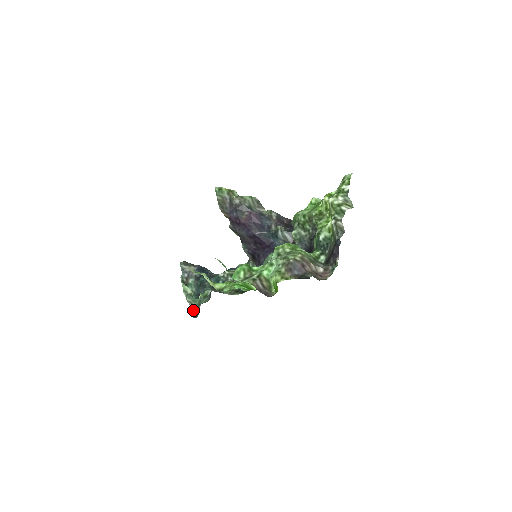
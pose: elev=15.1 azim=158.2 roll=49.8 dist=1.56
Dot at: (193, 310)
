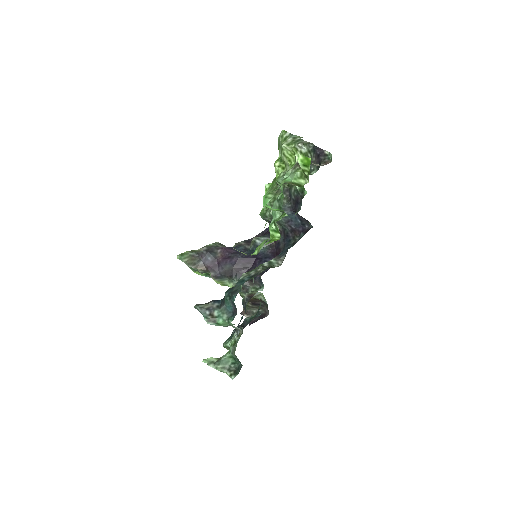
Dot at: (232, 371)
